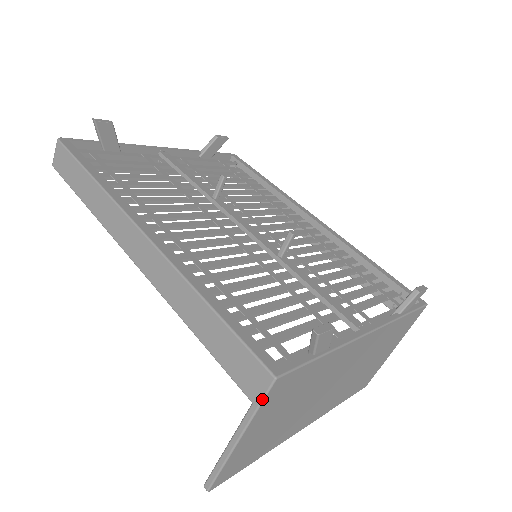
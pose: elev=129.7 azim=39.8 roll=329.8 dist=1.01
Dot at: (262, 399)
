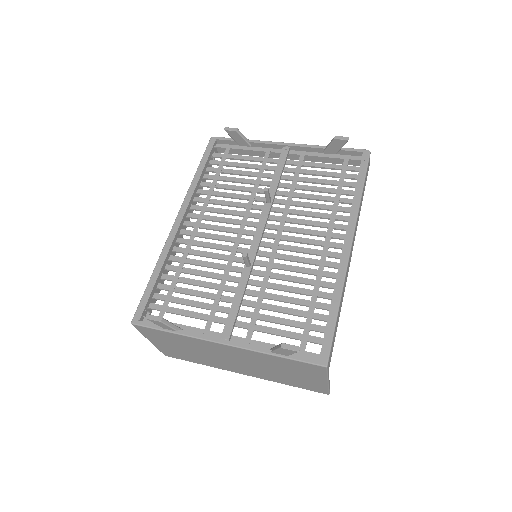
Dot at: (137, 329)
